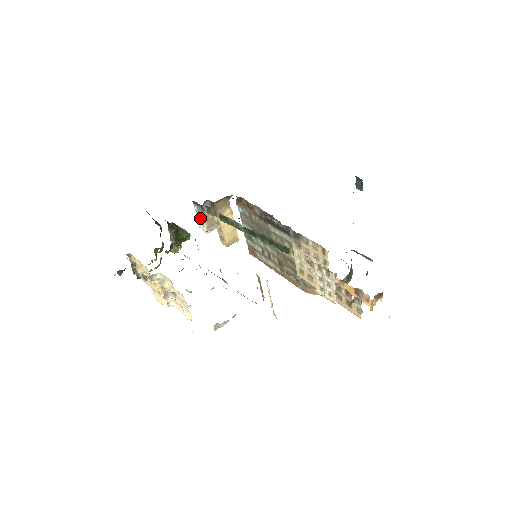
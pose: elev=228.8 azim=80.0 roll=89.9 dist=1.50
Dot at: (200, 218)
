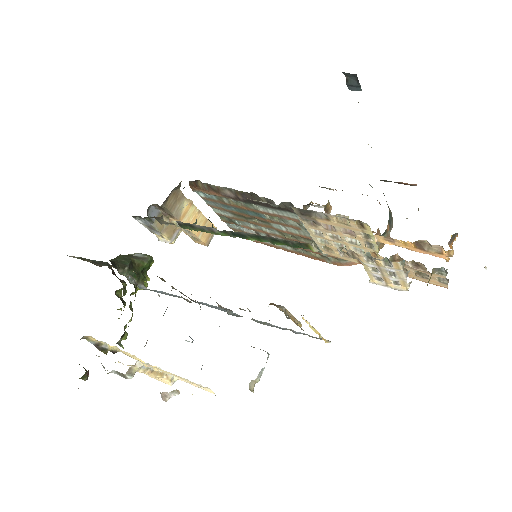
Dot at: (153, 231)
